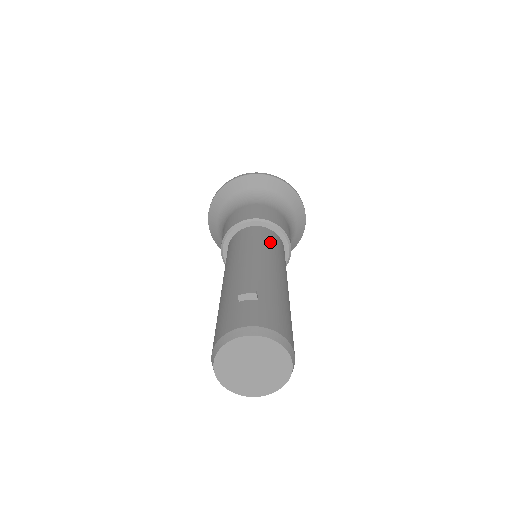
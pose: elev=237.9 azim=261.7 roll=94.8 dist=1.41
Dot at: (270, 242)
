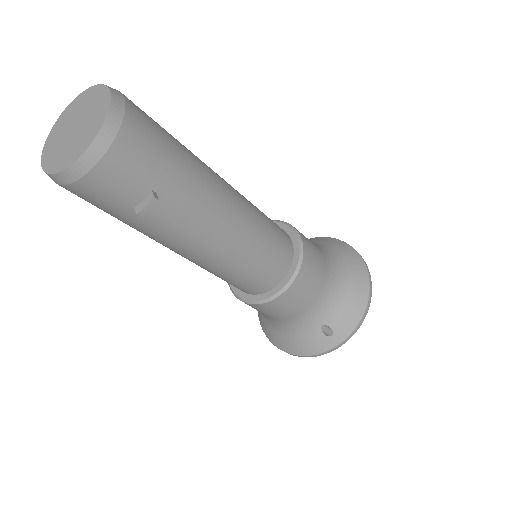
Dot at: occluded
